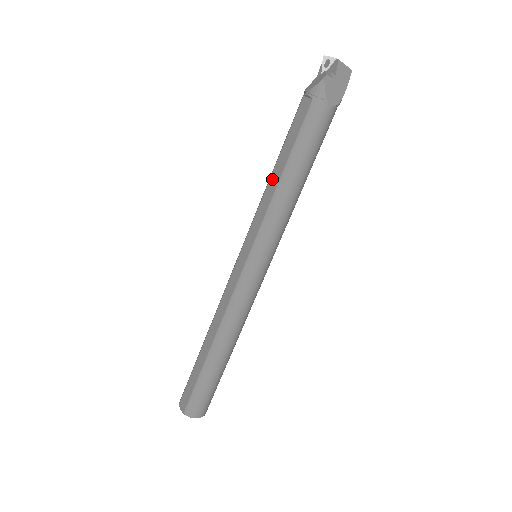
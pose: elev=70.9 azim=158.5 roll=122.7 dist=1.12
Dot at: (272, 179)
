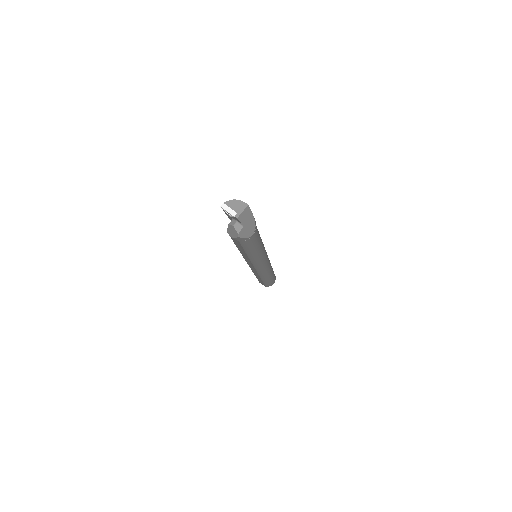
Dot at: (241, 252)
